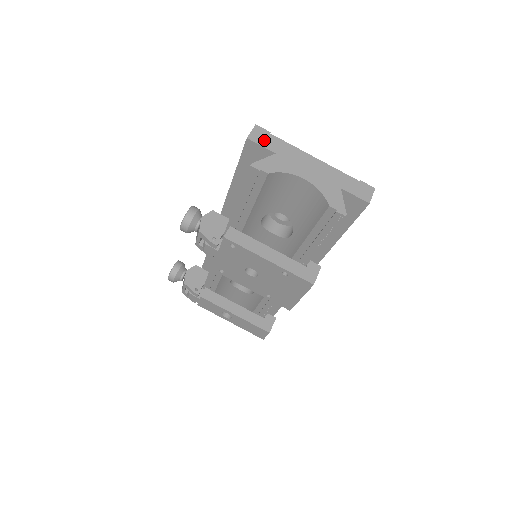
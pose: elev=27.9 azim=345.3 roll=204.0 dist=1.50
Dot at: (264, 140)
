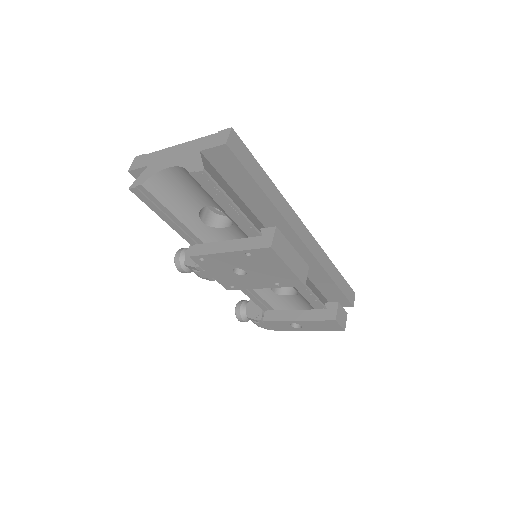
Dot at: (140, 163)
